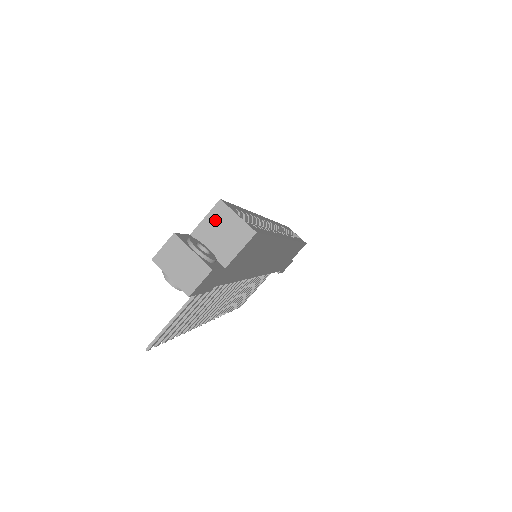
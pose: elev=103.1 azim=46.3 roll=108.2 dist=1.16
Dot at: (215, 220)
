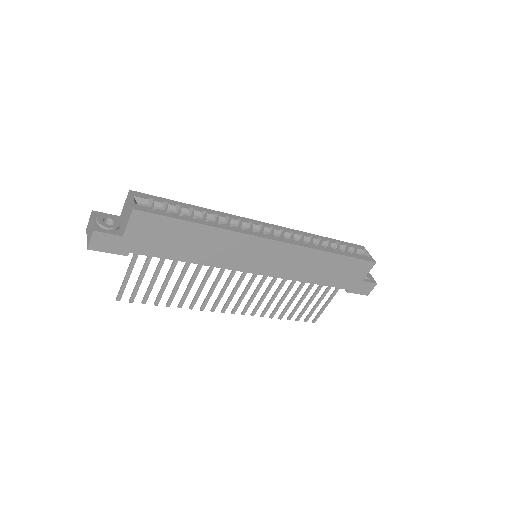
Dot at: (126, 204)
